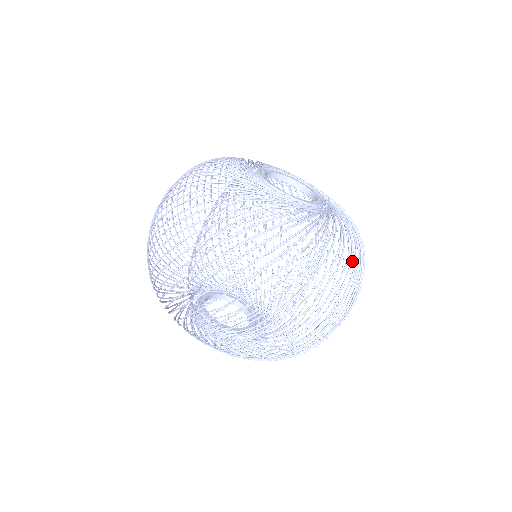
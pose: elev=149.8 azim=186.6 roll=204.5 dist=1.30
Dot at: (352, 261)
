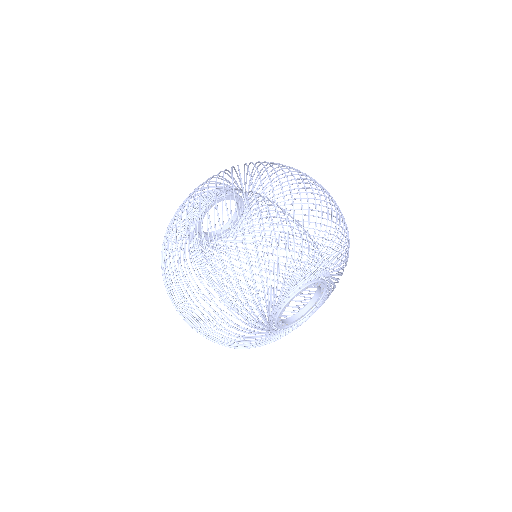
Dot at: occluded
